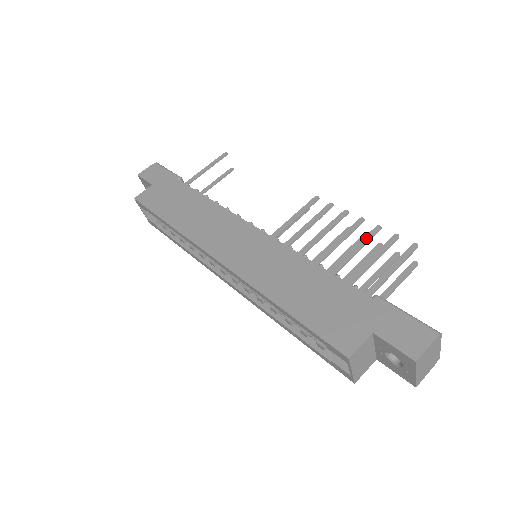
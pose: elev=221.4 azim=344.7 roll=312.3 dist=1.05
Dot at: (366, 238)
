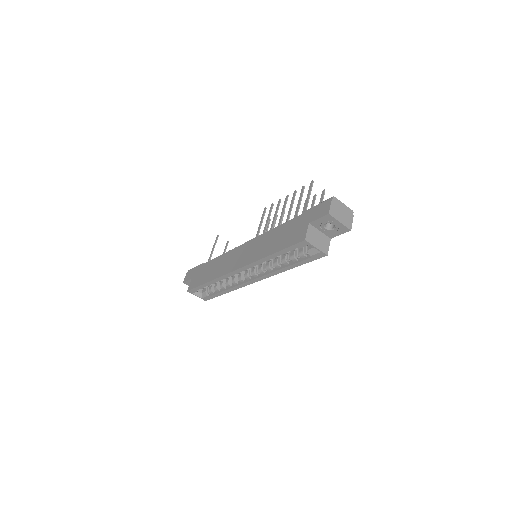
Dot at: (292, 200)
